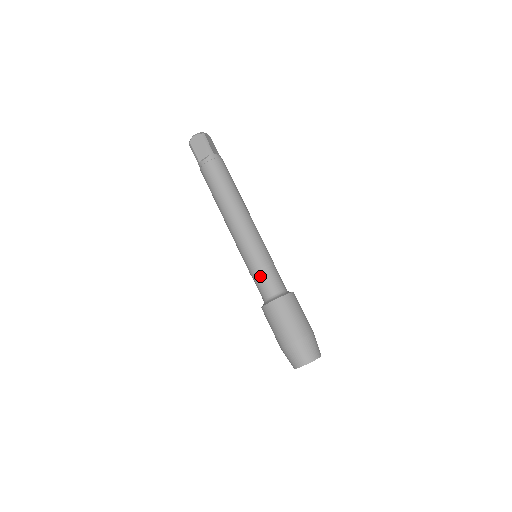
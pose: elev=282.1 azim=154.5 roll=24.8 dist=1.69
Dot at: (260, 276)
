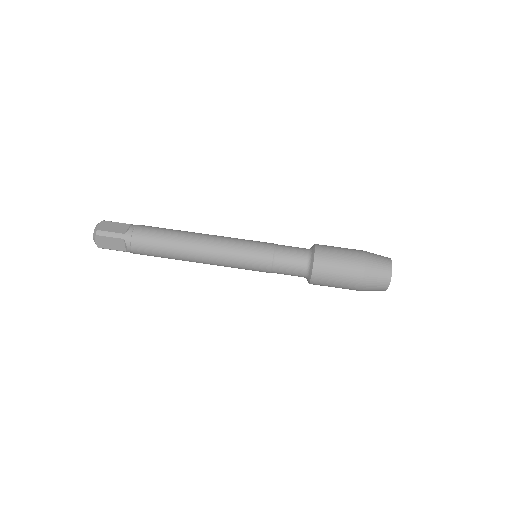
Dot at: (279, 270)
